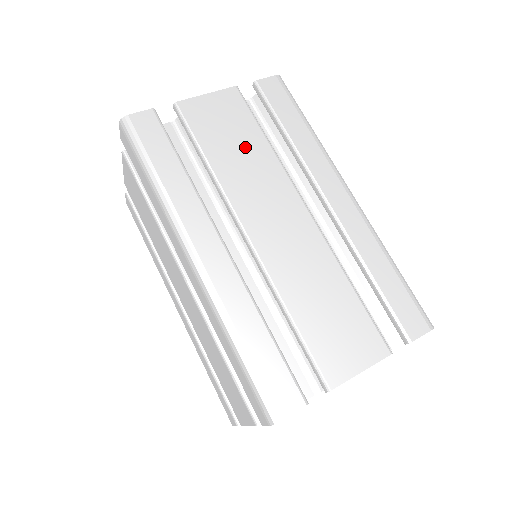
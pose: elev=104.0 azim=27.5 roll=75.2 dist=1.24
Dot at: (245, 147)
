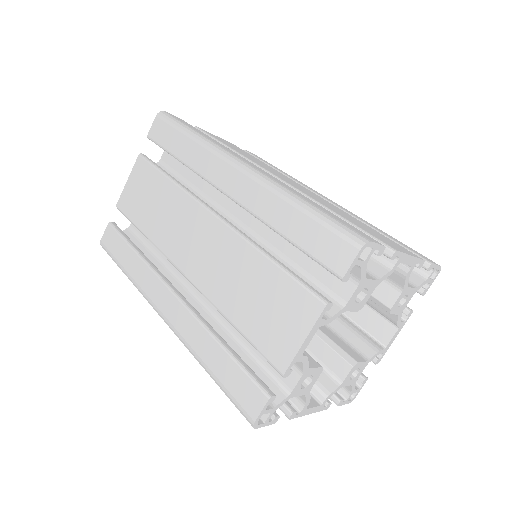
Dot at: (253, 158)
